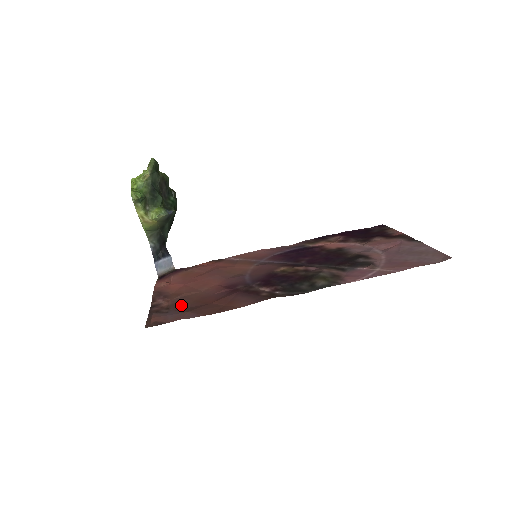
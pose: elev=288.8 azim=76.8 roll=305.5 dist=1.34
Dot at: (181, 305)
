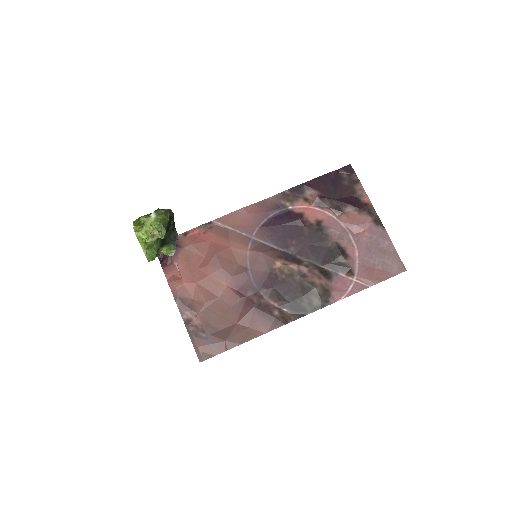
Dot at: (212, 325)
